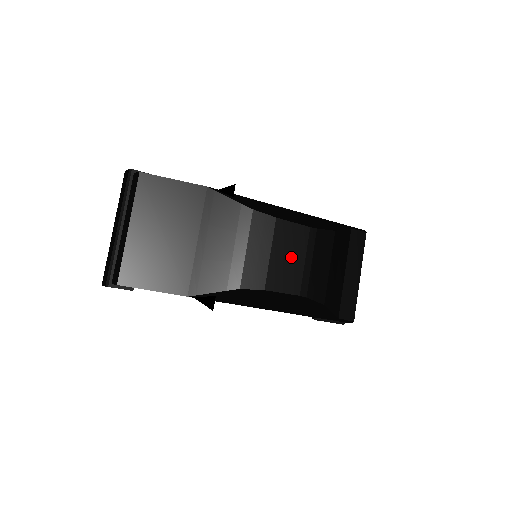
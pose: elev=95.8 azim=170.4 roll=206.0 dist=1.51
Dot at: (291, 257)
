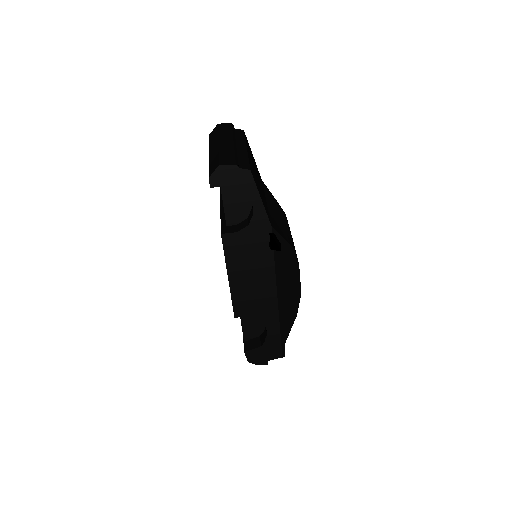
Dot at: occluded
